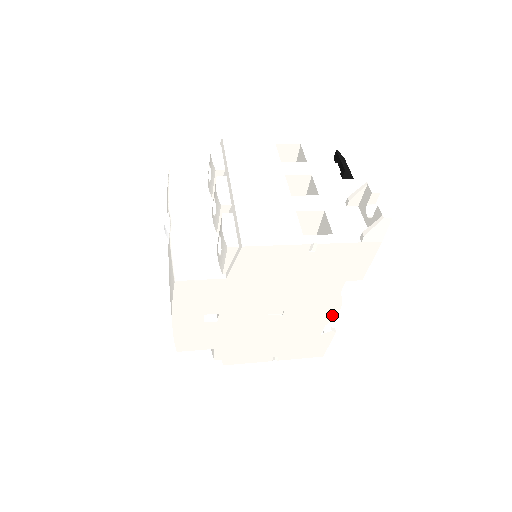
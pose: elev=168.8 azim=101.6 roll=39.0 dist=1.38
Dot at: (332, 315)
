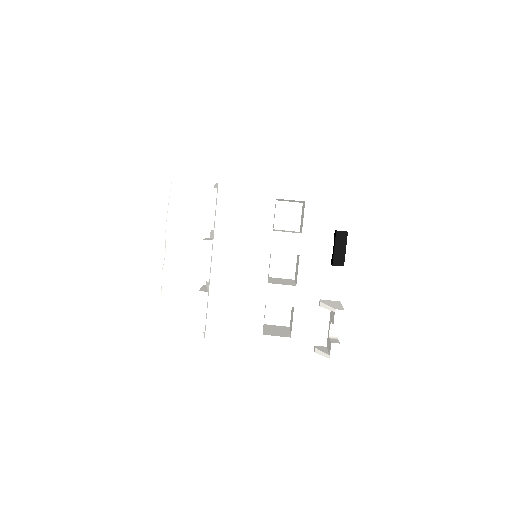
Dot at: occluded
